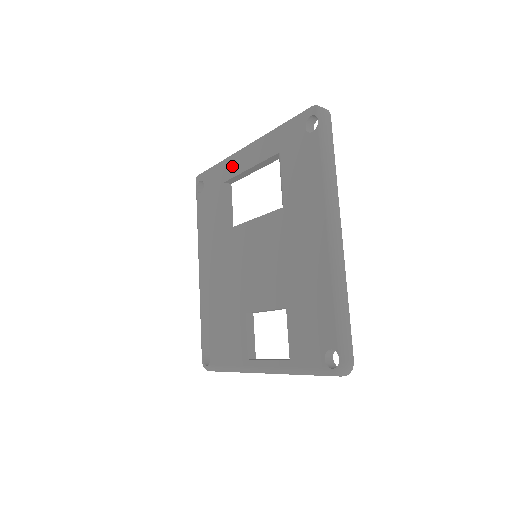
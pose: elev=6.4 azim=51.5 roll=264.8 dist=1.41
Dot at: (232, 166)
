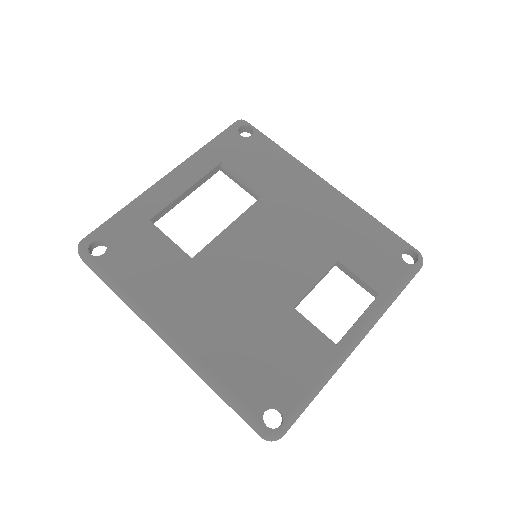
Dot at: (154, 200)
